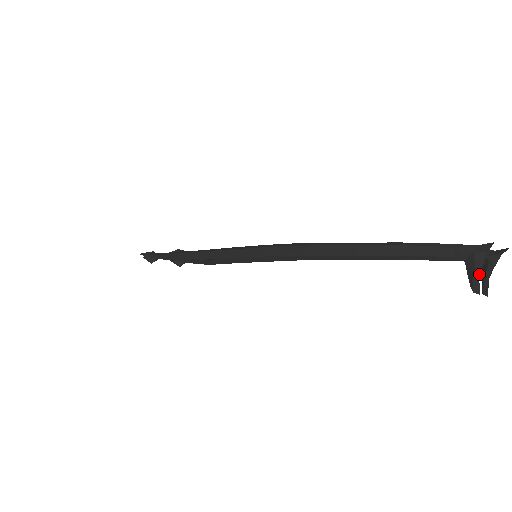
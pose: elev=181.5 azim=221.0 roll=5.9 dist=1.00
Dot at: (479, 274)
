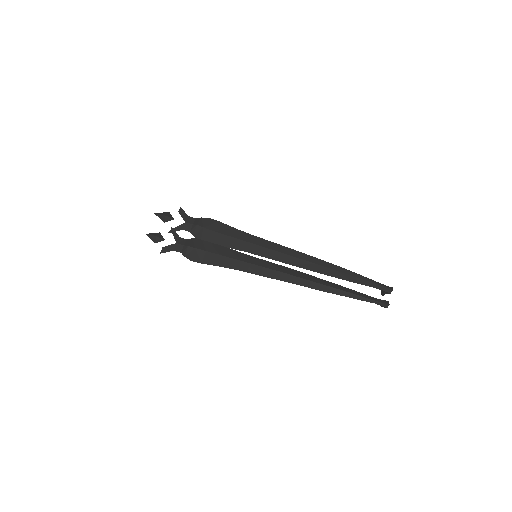
Dot at: occluded
